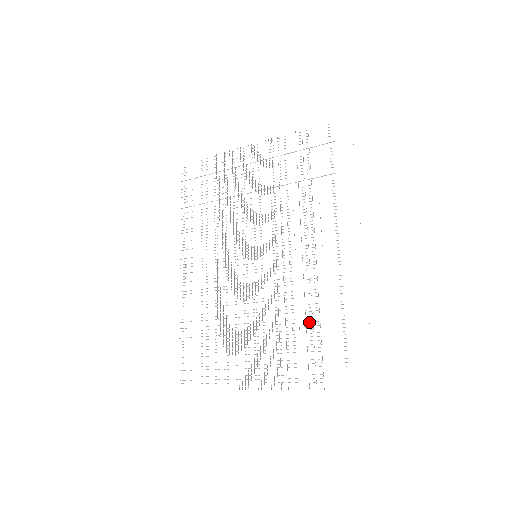
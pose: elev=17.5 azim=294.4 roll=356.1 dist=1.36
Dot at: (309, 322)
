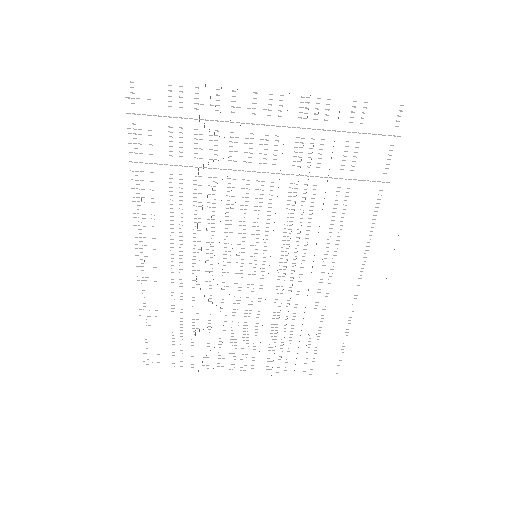
Dot at: occluded
